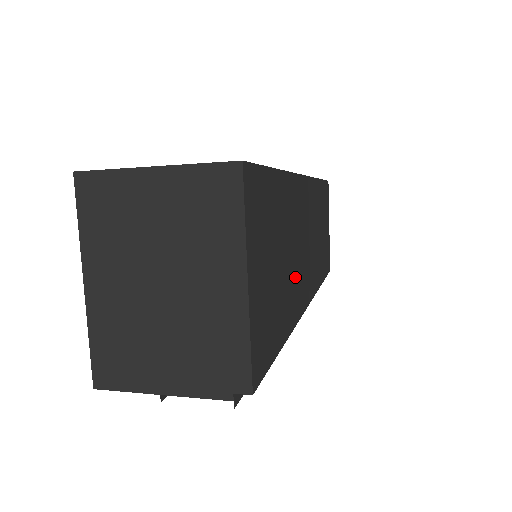
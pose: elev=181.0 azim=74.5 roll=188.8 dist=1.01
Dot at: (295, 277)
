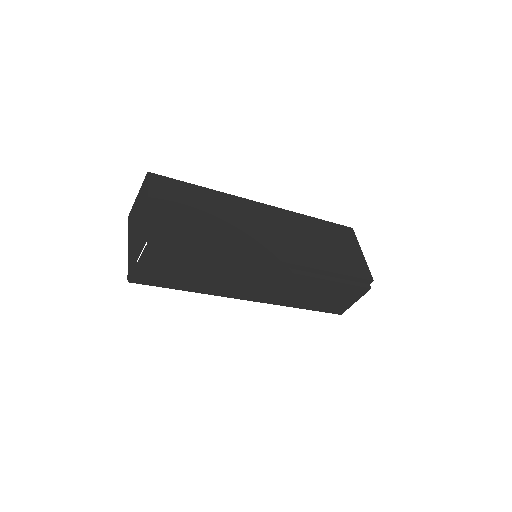
Dot at: (236, 233)
